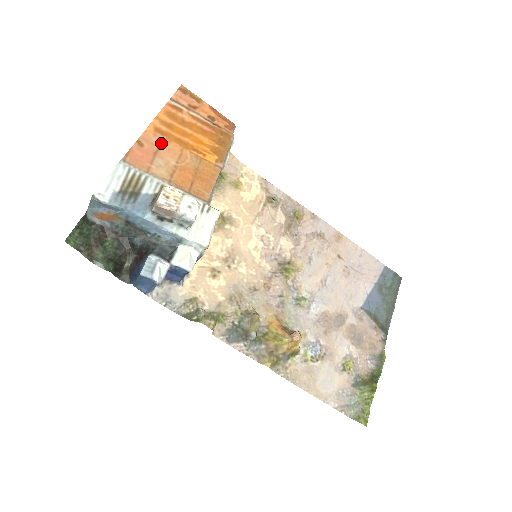
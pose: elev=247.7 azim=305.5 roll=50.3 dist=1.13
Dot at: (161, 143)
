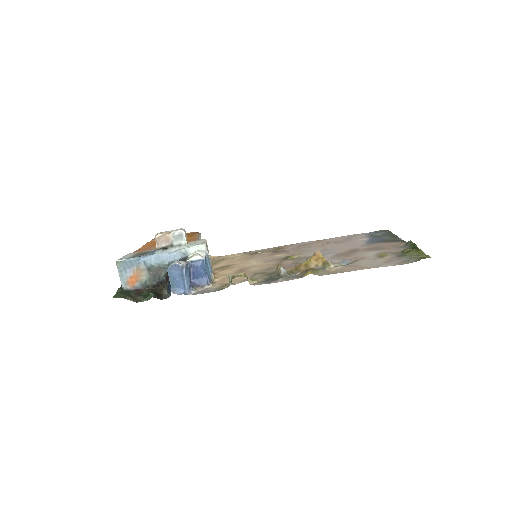
Dot at: (152, 246)
